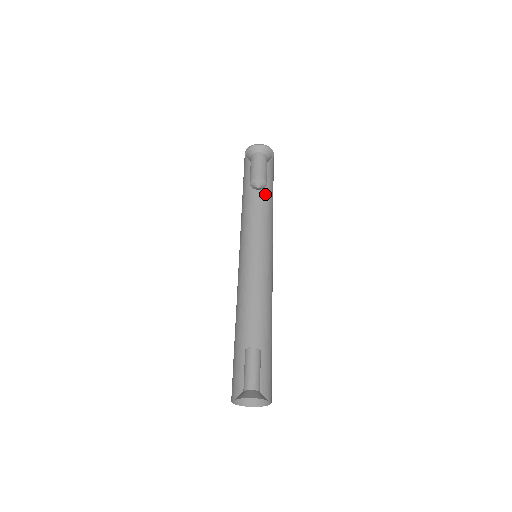
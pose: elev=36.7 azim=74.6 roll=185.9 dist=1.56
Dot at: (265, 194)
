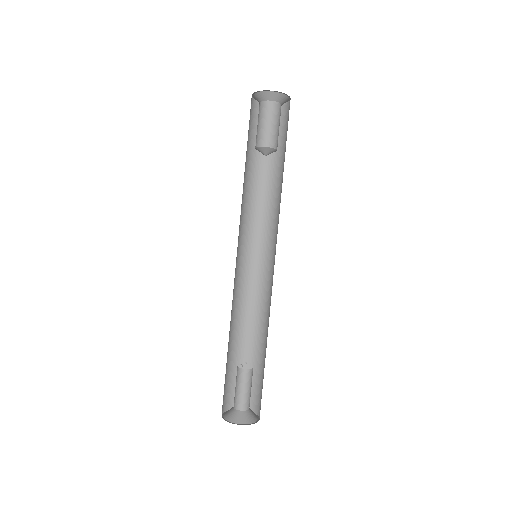
Dot at: (272, 156)
